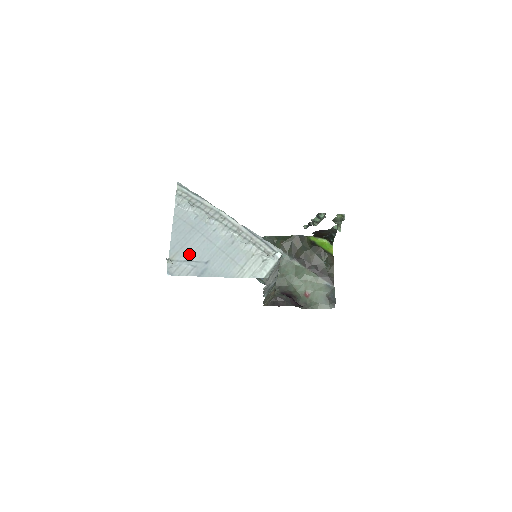
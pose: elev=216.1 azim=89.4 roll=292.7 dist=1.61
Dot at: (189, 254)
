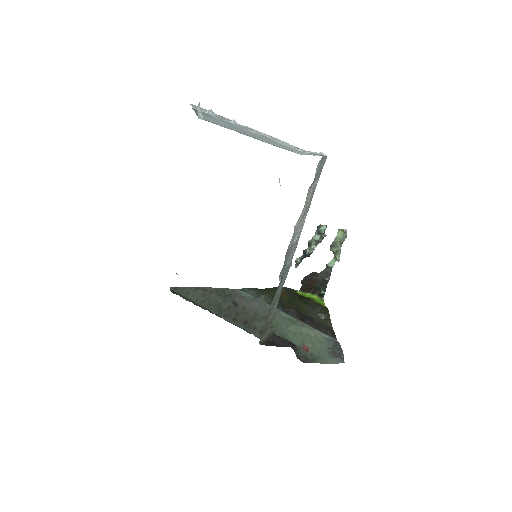
Dot at: (220, 124)
